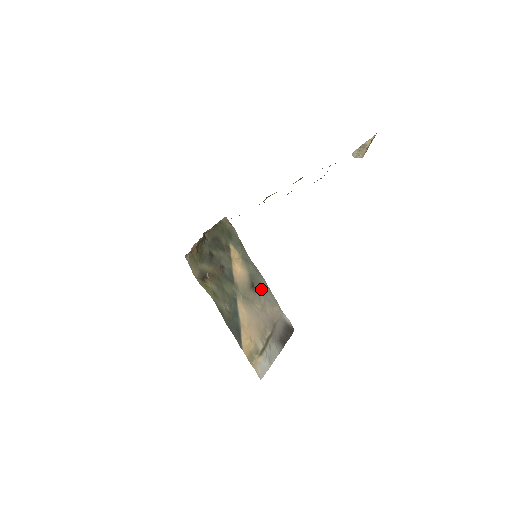
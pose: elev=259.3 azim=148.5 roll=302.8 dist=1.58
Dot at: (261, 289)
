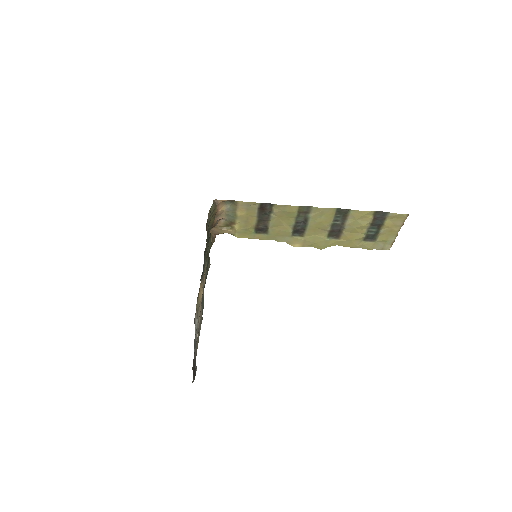
Dot at: occluded
